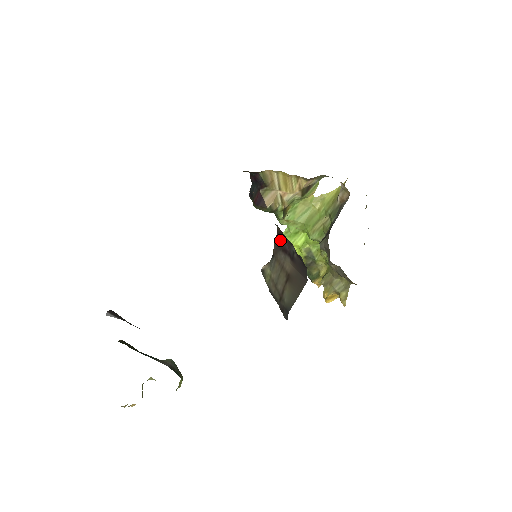
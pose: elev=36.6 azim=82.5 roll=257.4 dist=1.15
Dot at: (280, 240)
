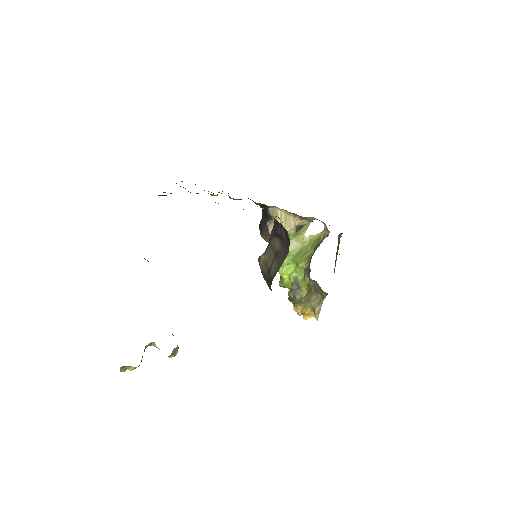
Dot at: (275, 229)
